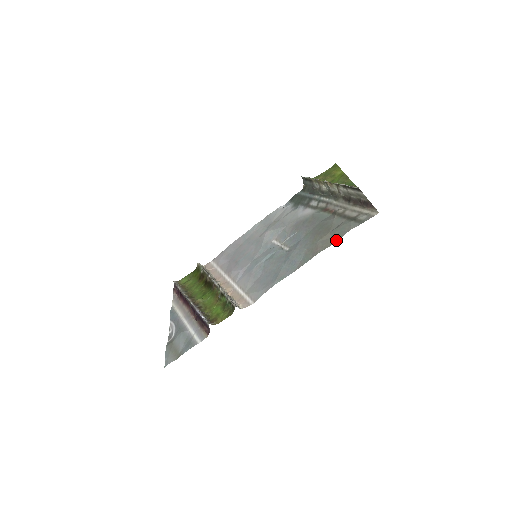
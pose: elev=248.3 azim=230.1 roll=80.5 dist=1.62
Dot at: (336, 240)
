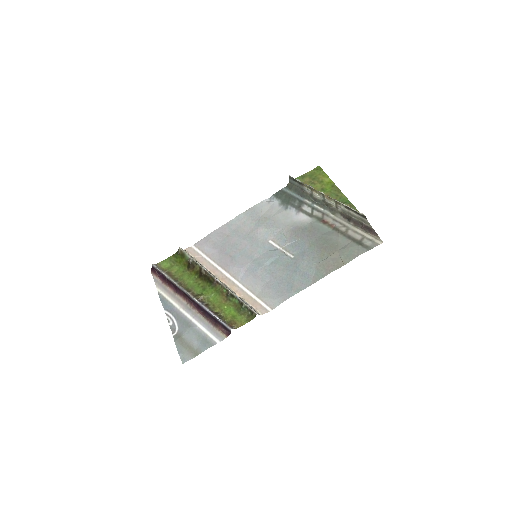
Dot at: (347, 262)
